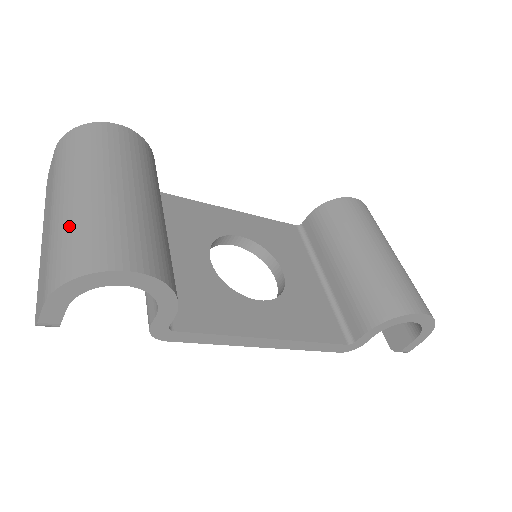
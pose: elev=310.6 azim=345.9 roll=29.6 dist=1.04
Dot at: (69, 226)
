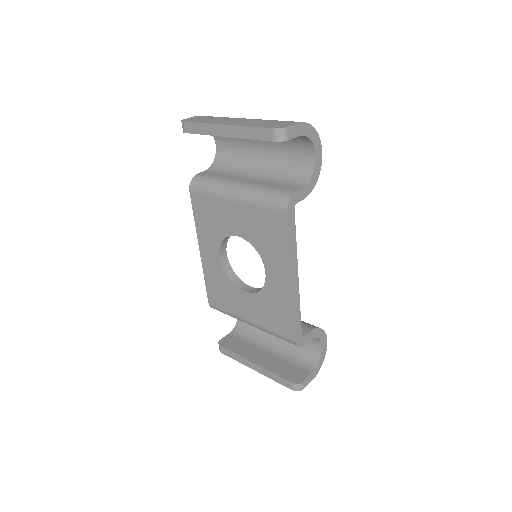
Dot at: occluded
